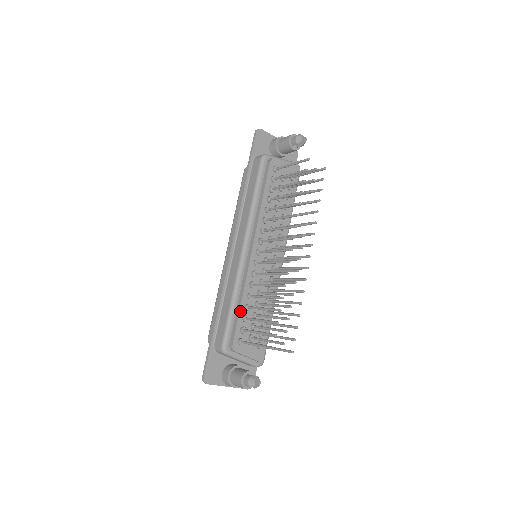
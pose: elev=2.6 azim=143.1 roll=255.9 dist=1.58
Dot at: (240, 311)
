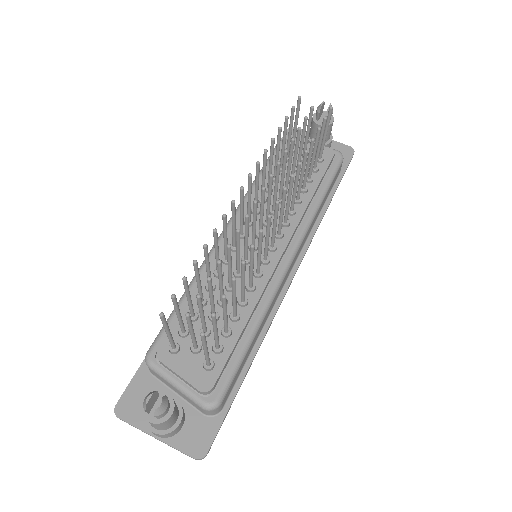
Dot at: (187, 304)
